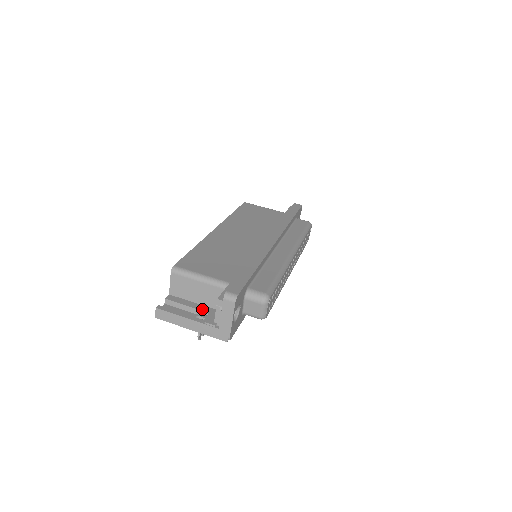
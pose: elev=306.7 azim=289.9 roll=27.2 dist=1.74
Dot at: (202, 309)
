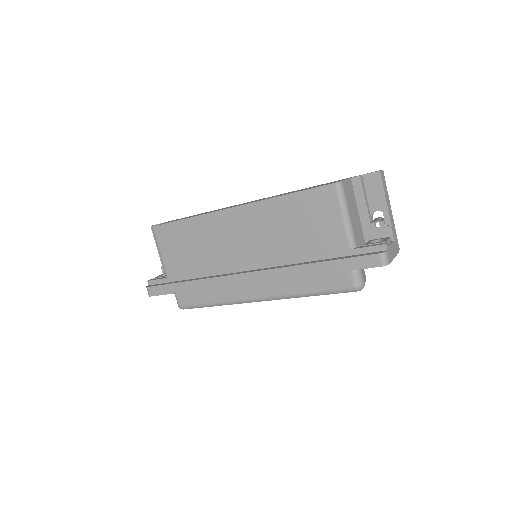
Dot at: occluded
